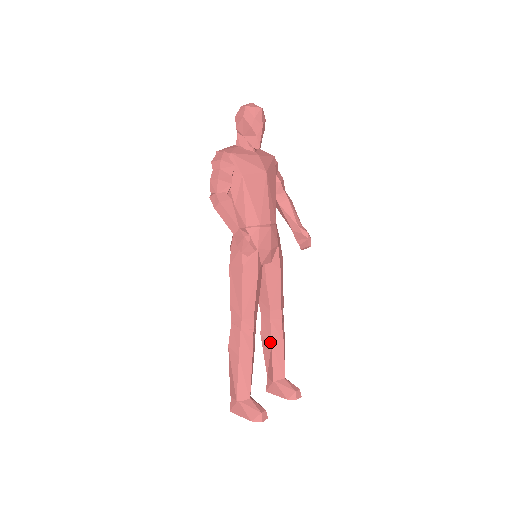
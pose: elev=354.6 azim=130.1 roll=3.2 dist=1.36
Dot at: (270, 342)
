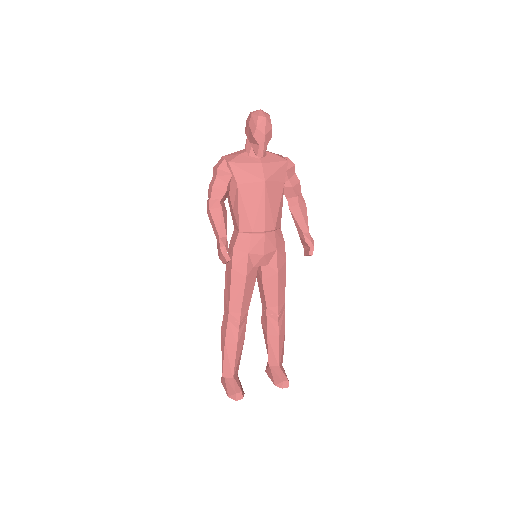
Dot at: (266, 333)
